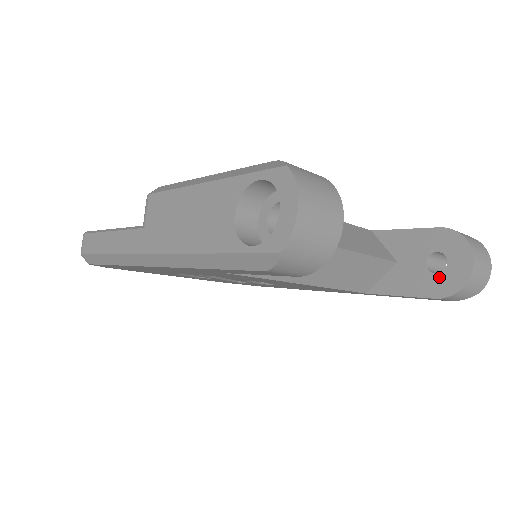
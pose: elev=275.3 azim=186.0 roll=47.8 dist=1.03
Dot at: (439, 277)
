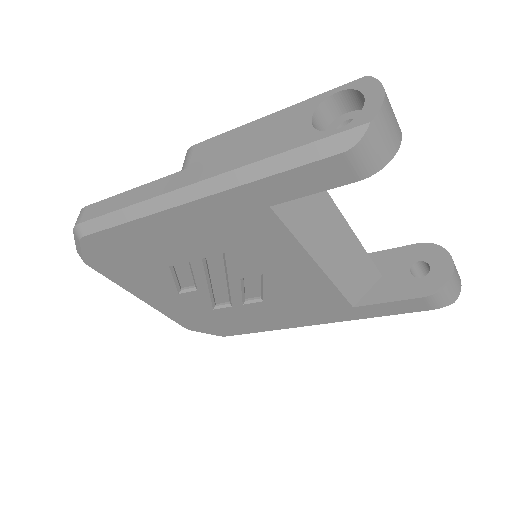
Dot at: (424, 279)
